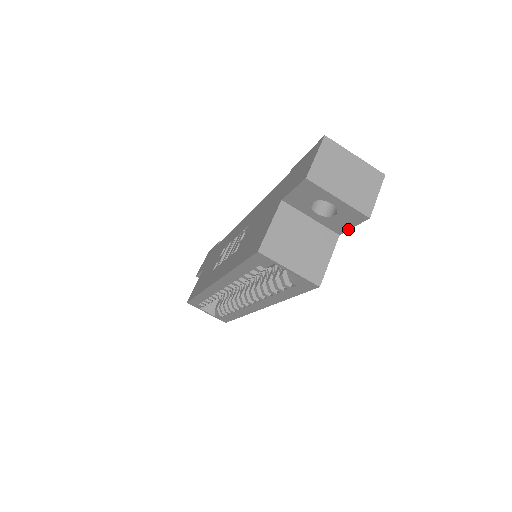
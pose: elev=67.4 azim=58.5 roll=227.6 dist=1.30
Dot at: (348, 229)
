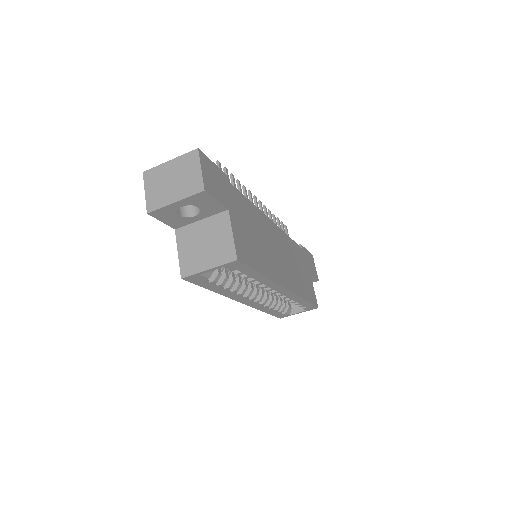
Dot at: (220, 204)
